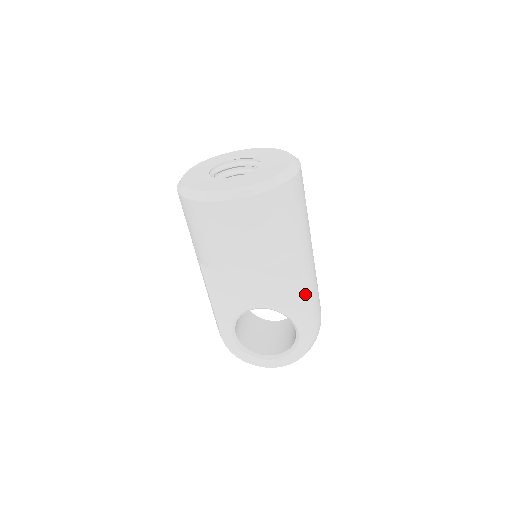
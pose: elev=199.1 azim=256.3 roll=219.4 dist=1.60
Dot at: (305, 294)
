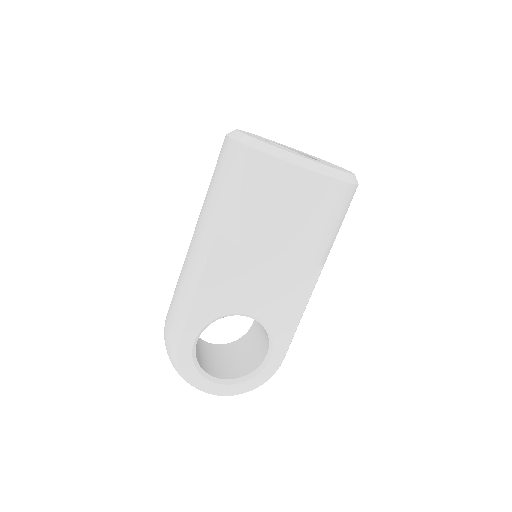
Dot at: (303, 312)
